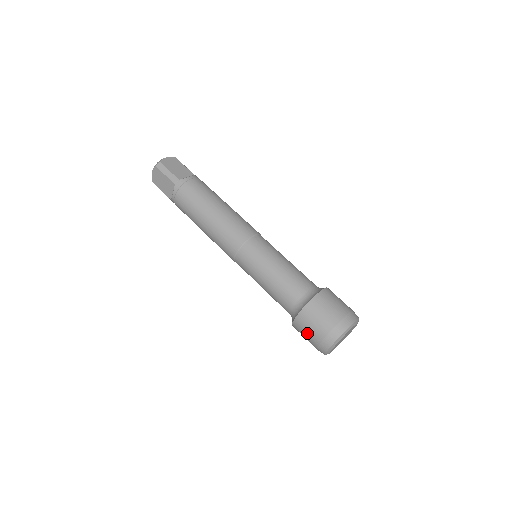
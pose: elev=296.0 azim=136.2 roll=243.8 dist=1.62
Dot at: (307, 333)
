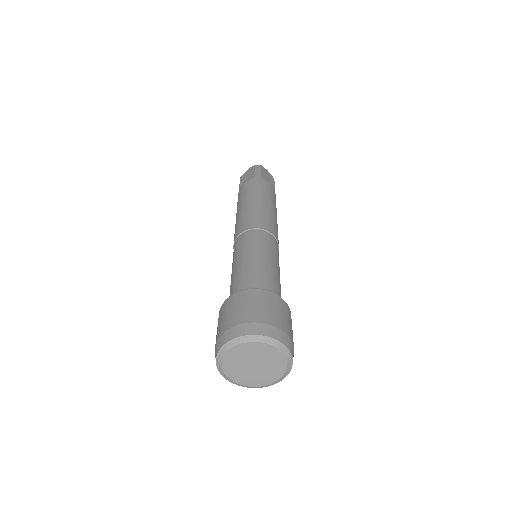
Dot at: (225, 316)
